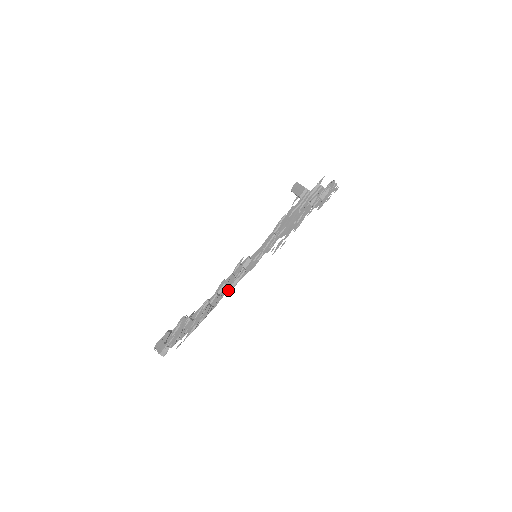
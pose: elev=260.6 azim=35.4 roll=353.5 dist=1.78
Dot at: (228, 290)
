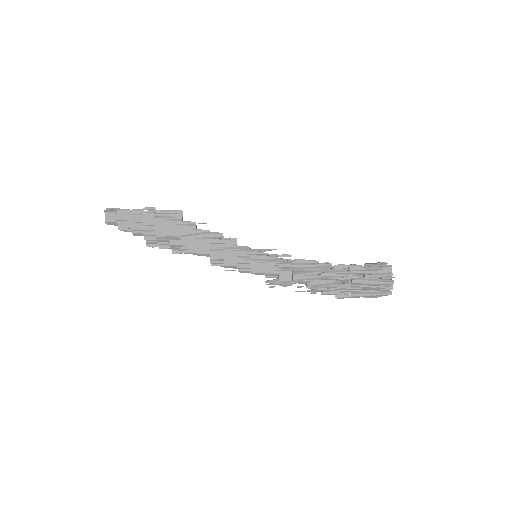
Dot at: (205, 239)
